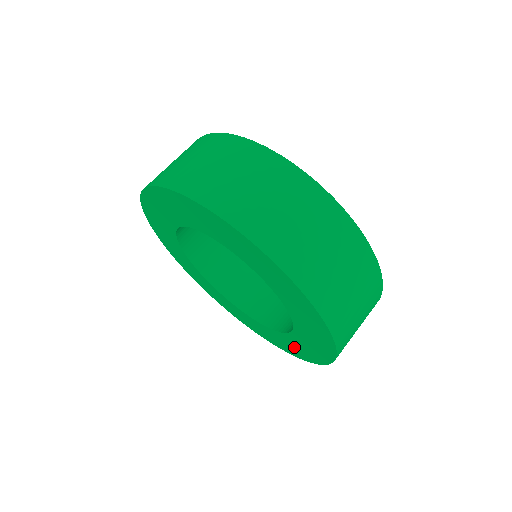
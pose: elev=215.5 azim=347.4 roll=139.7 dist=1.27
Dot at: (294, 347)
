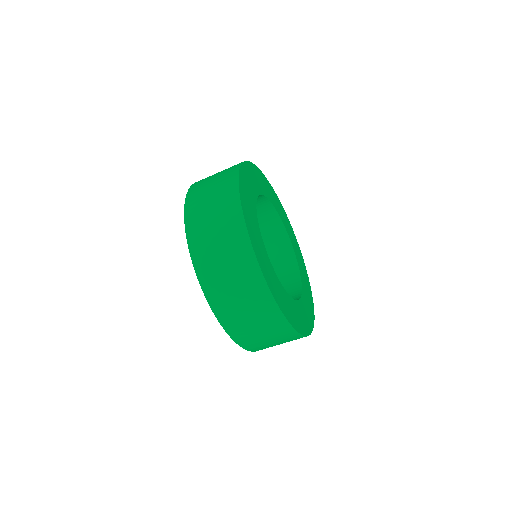
Dot at: occluded
